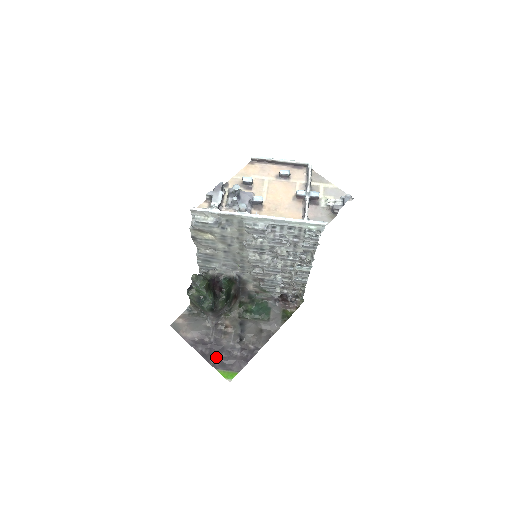
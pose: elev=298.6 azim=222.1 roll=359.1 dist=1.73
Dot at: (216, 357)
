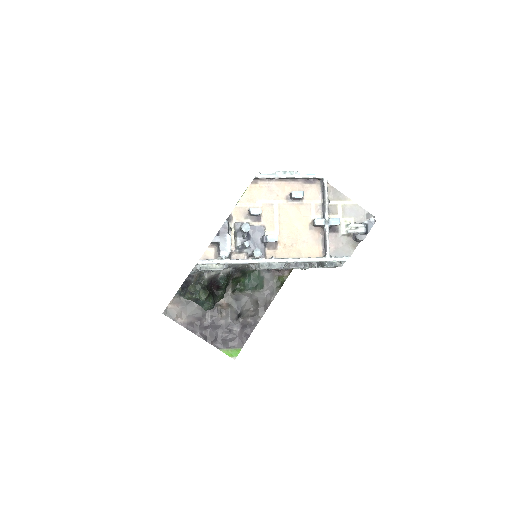
Dot at: (217, 337)
